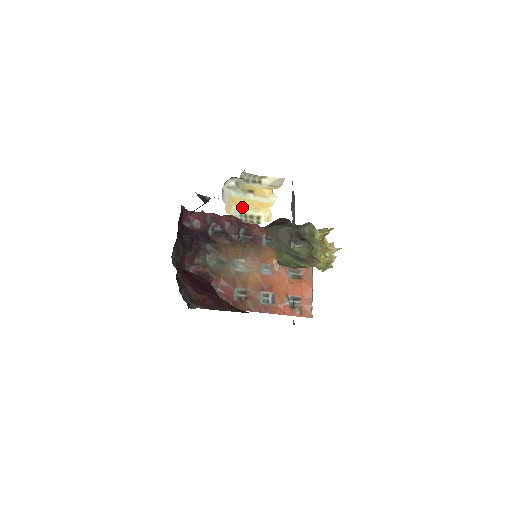
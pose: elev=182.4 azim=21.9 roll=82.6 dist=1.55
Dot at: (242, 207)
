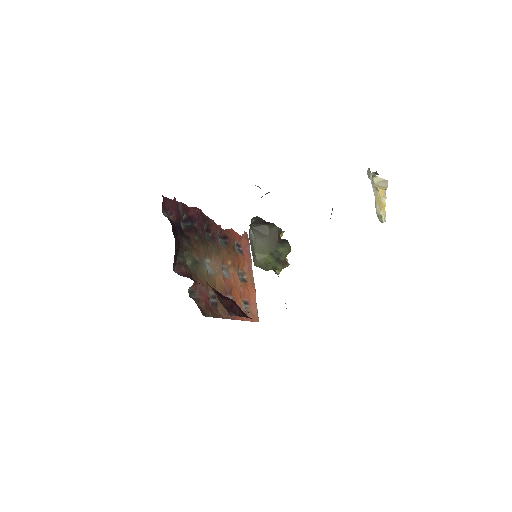
Dot at: (378, 204)
